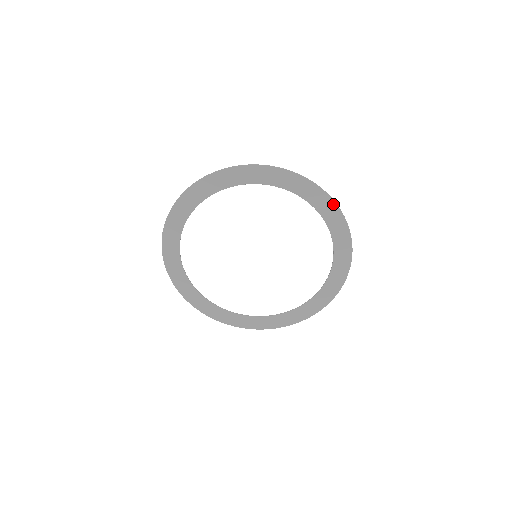
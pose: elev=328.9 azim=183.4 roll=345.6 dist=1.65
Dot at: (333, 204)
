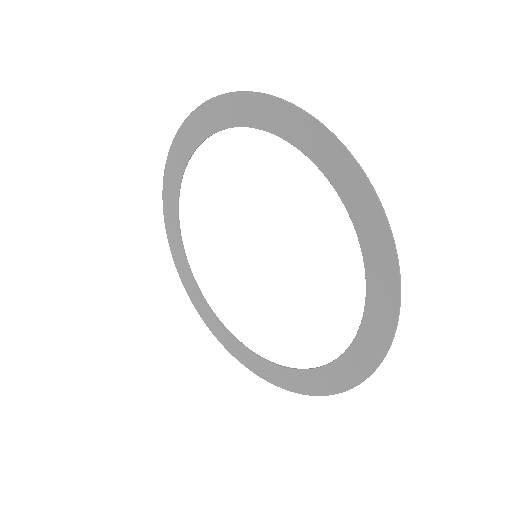
Dot at: (340, 149)
